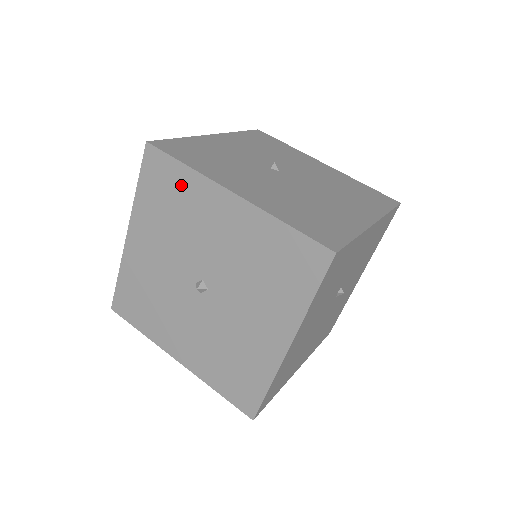
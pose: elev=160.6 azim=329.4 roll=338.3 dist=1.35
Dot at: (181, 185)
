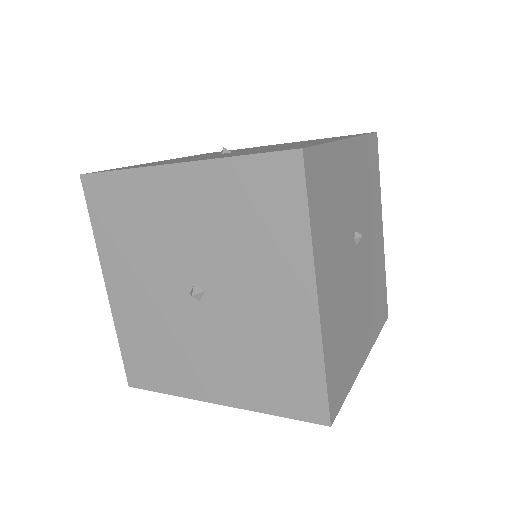
Dot at: (127, 194)
